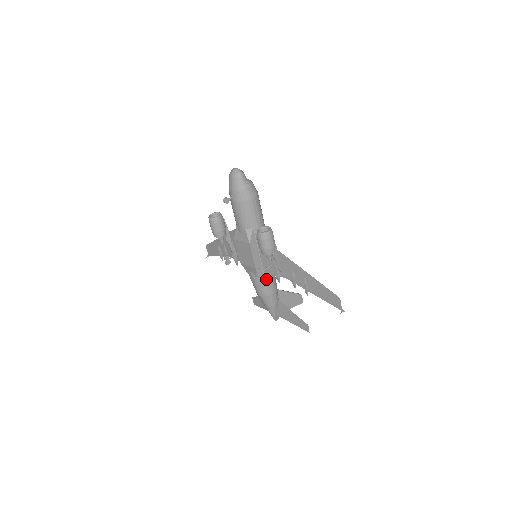
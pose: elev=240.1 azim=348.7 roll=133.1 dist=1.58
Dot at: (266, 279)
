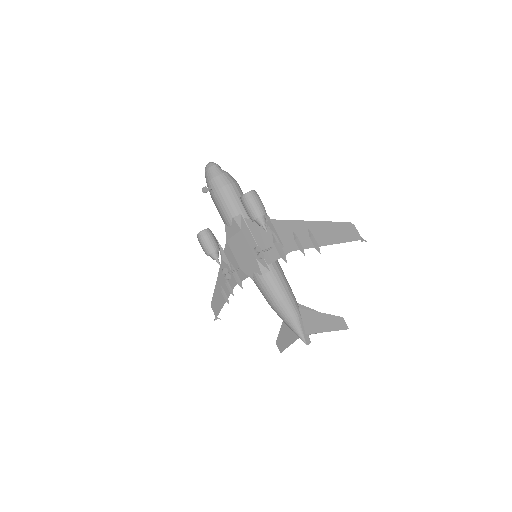
Dot at: (274, 275)
